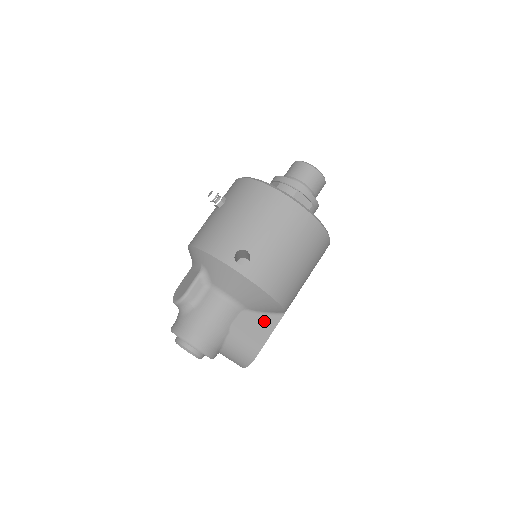
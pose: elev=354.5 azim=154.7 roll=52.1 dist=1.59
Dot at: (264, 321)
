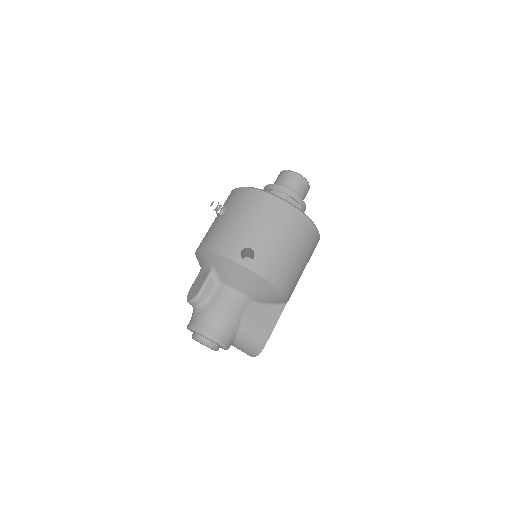
Dot at: (270, 311)
